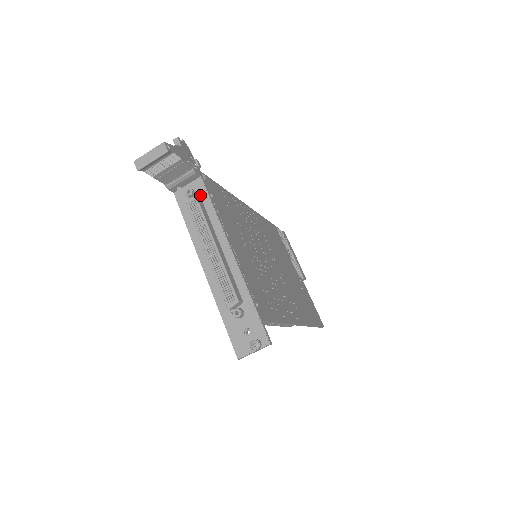
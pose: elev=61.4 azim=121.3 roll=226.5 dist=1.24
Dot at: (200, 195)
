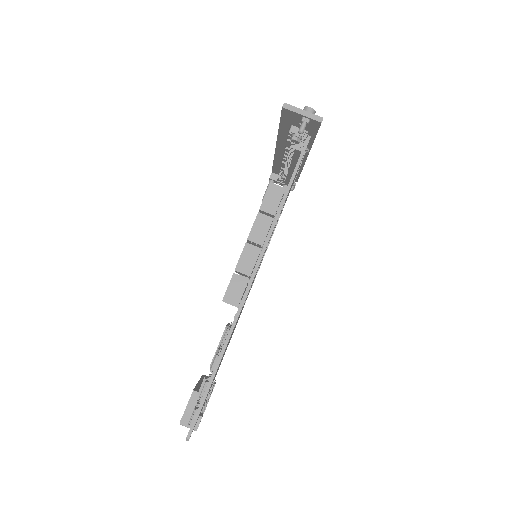
Dot at: occluded
